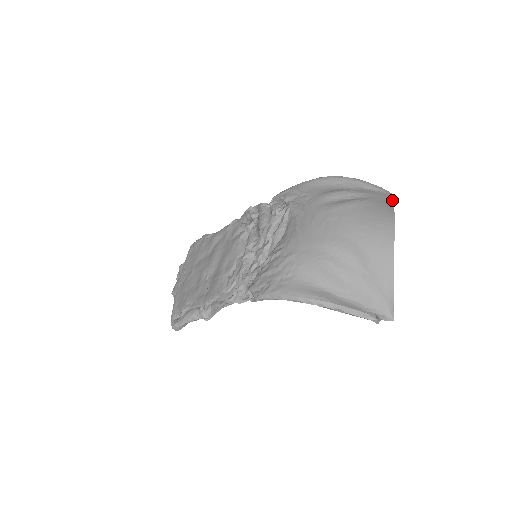
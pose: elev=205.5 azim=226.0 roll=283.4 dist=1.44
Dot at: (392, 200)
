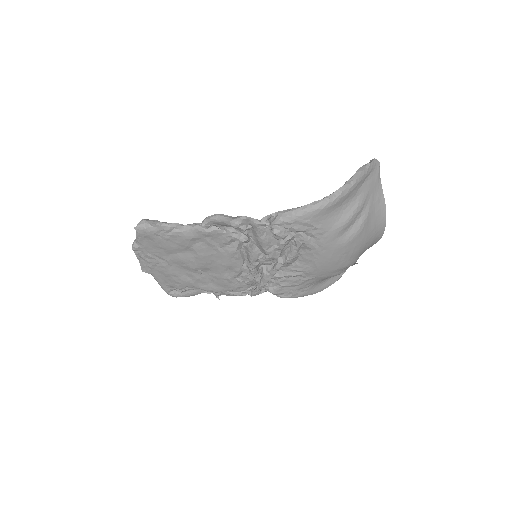
Dot at: (380, 181)
